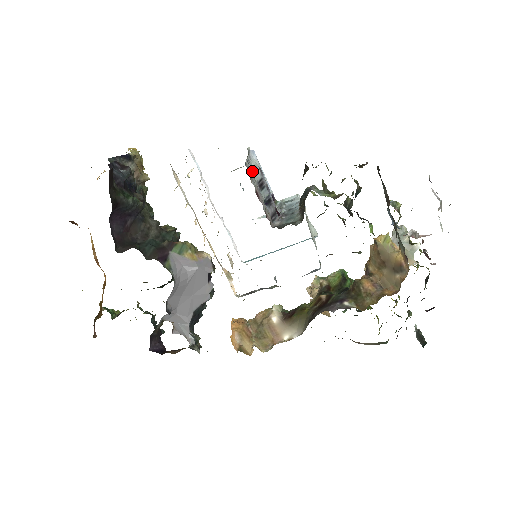
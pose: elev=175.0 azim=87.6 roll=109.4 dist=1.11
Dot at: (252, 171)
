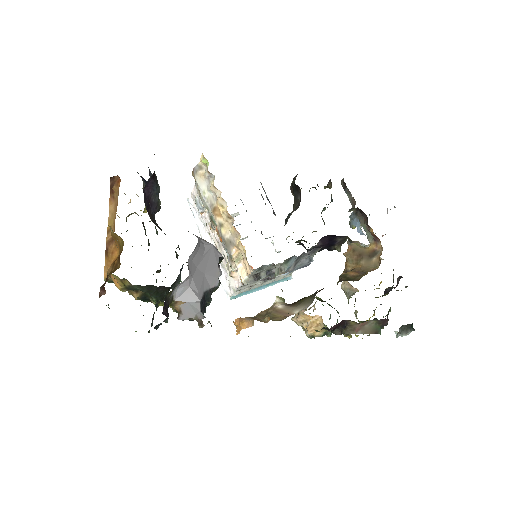
Dot at: occluded
